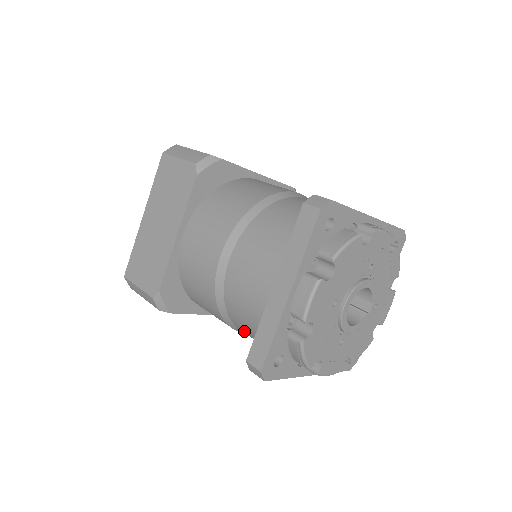
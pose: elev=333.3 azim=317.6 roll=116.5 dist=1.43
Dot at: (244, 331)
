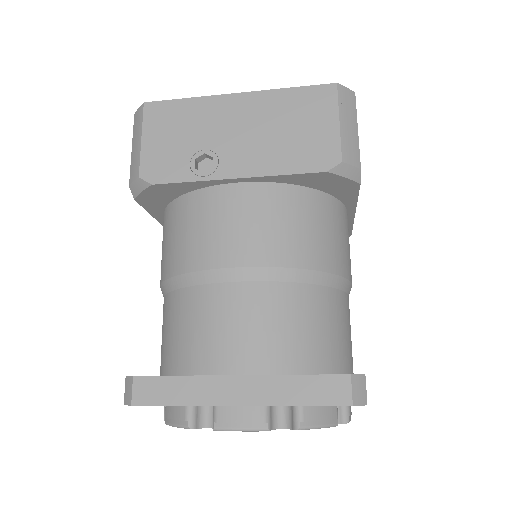
Dot at: occluded
